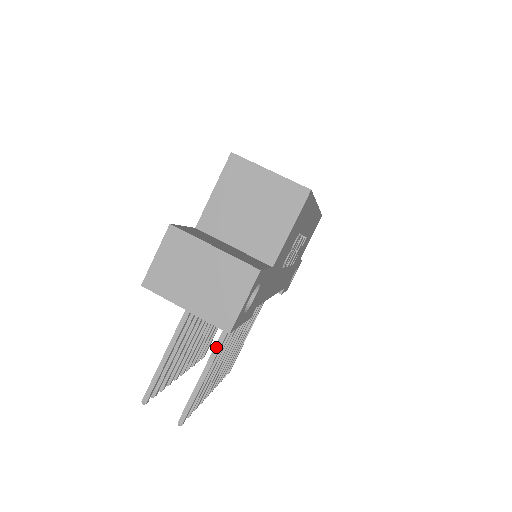
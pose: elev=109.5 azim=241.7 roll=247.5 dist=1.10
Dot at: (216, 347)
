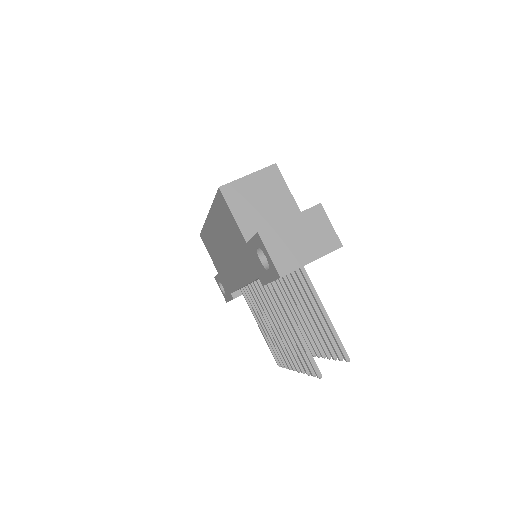
Dot at: (317, 299)
